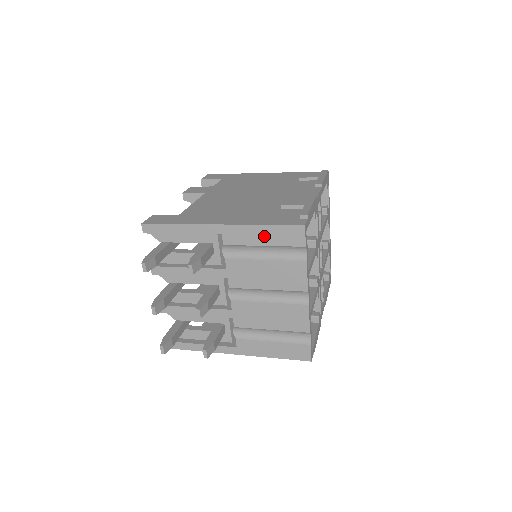
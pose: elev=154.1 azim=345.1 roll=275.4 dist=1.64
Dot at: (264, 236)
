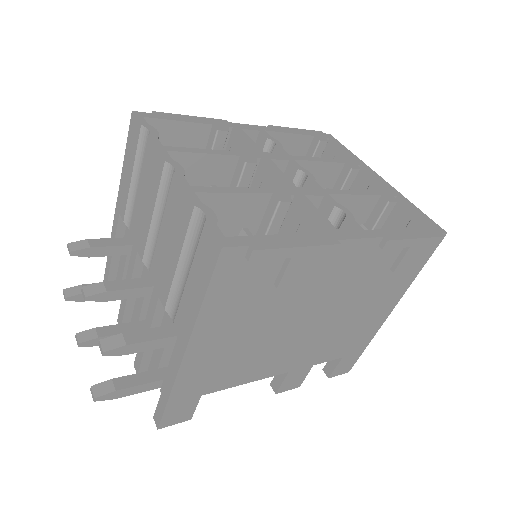
Dot at: (128, 168)
